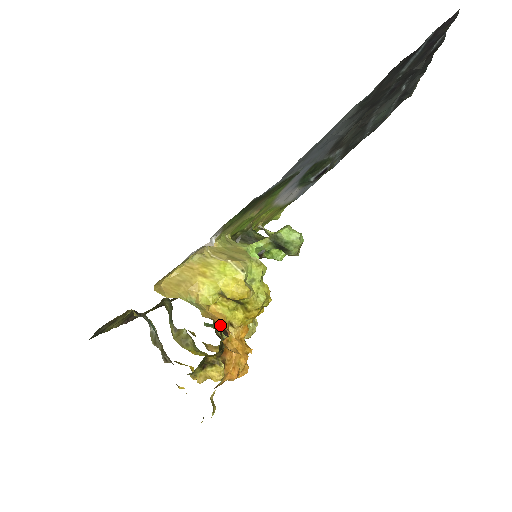
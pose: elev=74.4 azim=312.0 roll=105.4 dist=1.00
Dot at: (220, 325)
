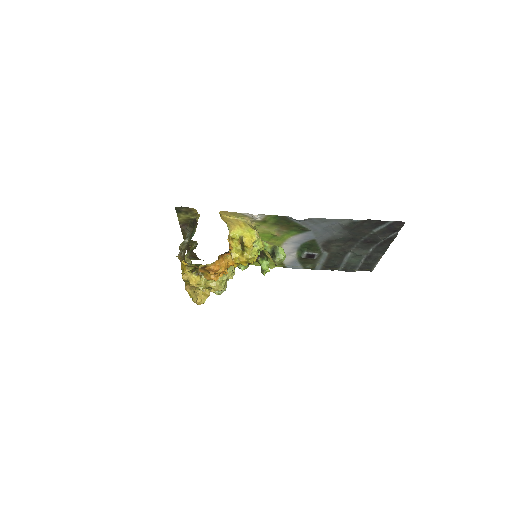
Dot at: (229, 247)
